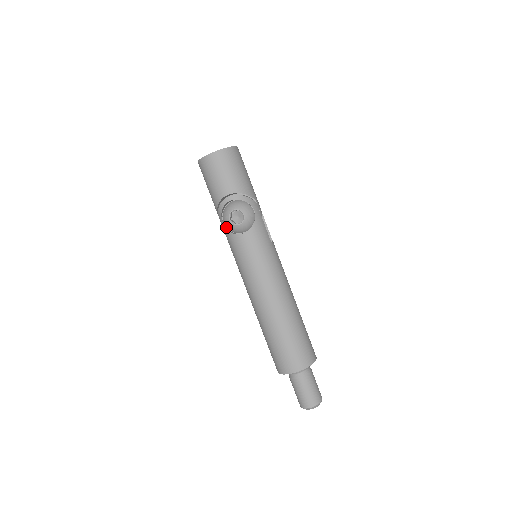
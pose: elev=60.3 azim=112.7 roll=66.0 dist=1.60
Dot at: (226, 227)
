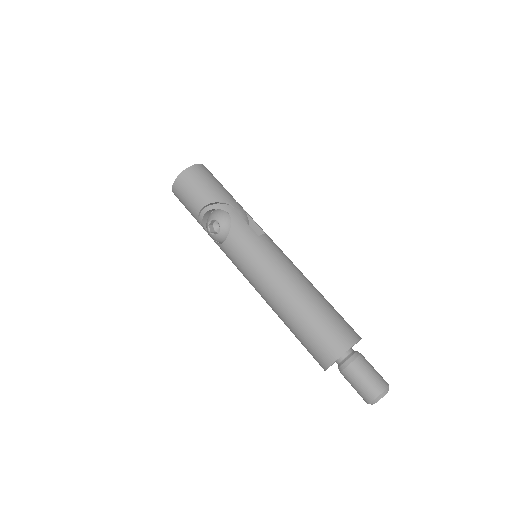
Dot at: (216, 241)
